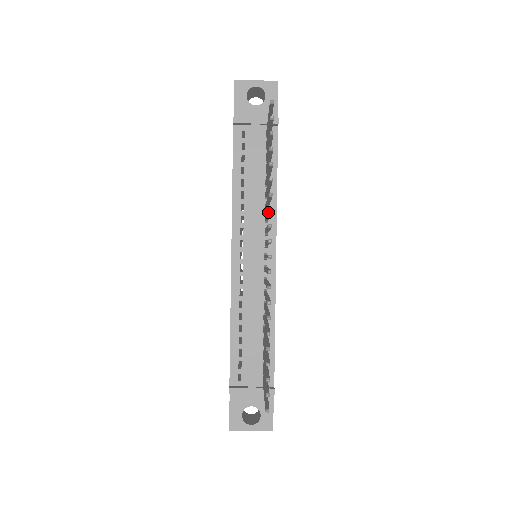
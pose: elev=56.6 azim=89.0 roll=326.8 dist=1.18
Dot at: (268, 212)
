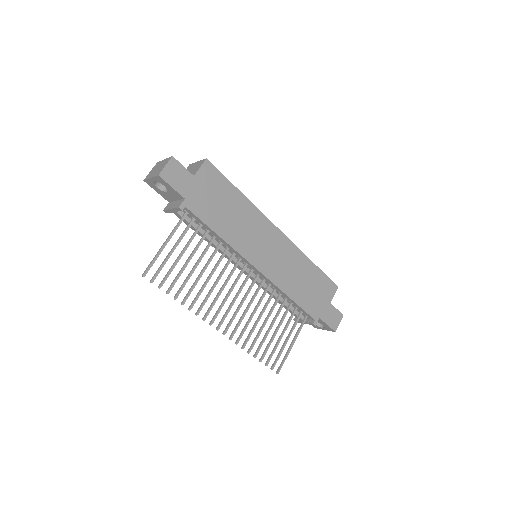
Dot at: (197, 314)
